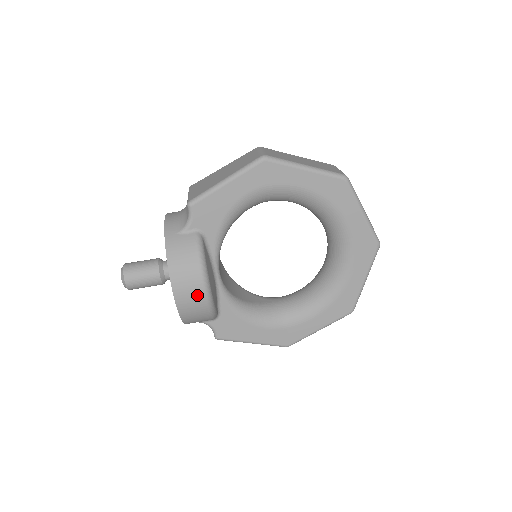
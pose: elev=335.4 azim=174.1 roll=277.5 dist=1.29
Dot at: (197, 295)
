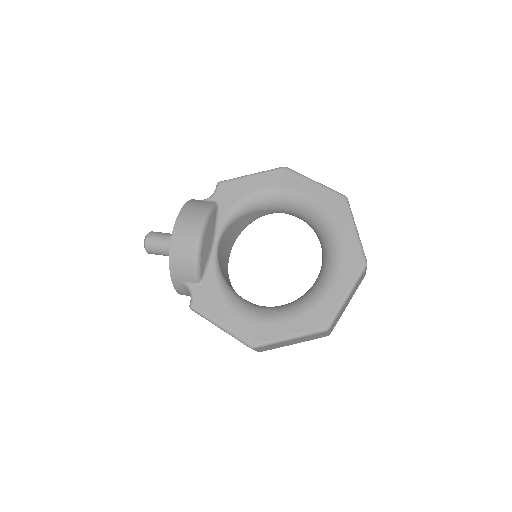
Dot at: (190, 235)
